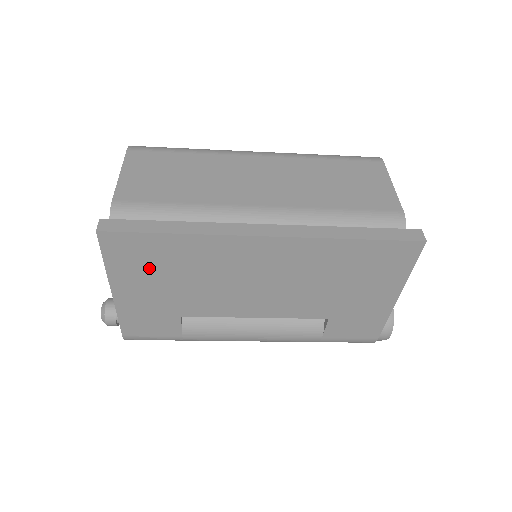
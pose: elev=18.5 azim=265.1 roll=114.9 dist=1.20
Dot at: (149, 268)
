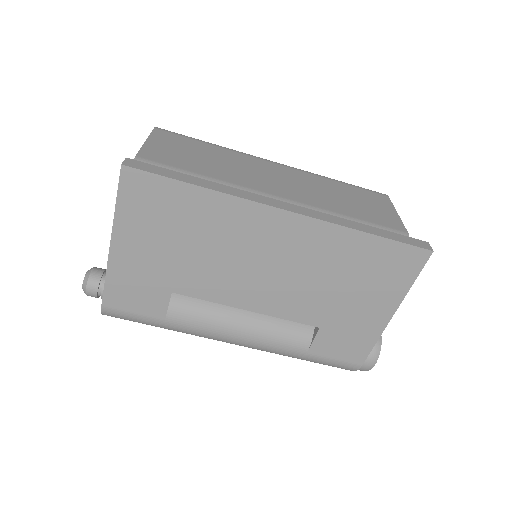
Dot at: (159, 222)
